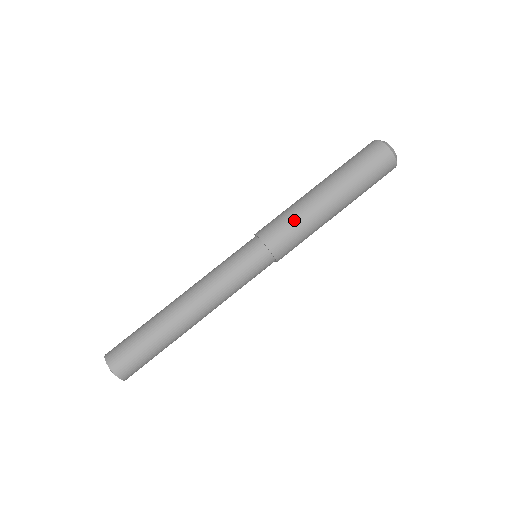
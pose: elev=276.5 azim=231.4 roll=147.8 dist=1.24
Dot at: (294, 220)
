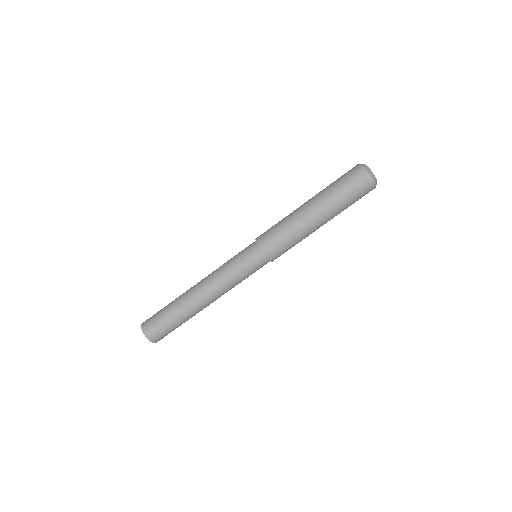
Dot at: (283, 228)
